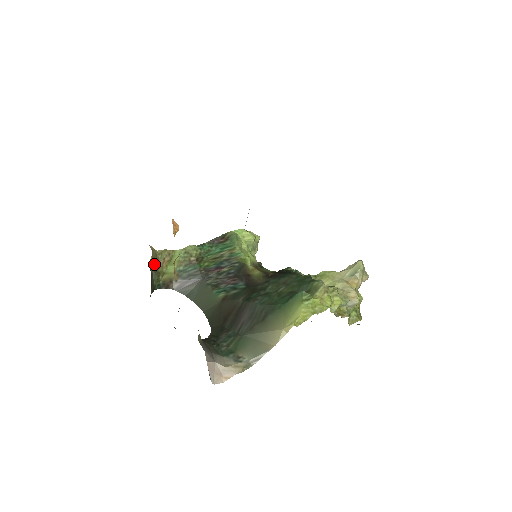
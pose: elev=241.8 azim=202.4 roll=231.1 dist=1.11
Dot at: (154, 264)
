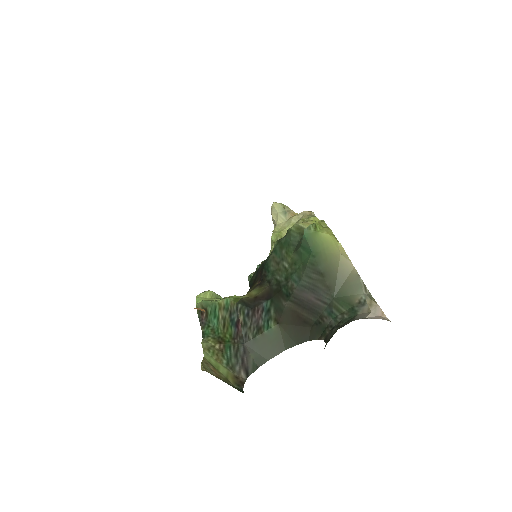
Dot at: occluded
